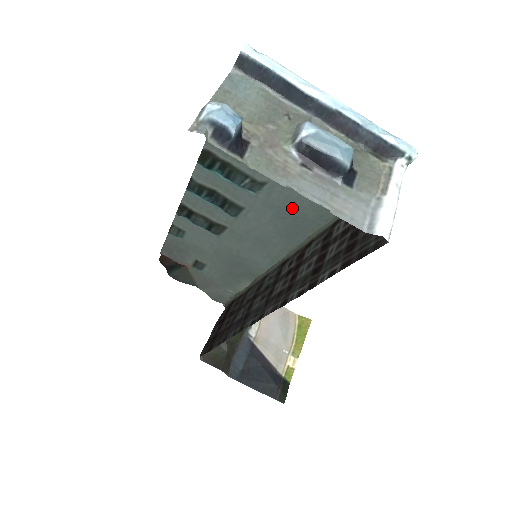
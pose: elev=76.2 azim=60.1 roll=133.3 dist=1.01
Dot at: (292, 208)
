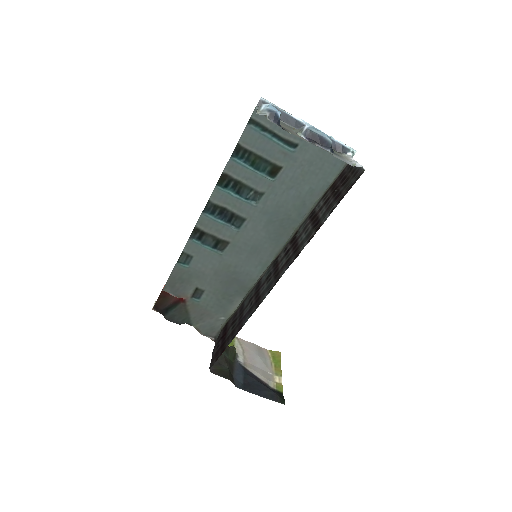
Dot at: (280, 211)
